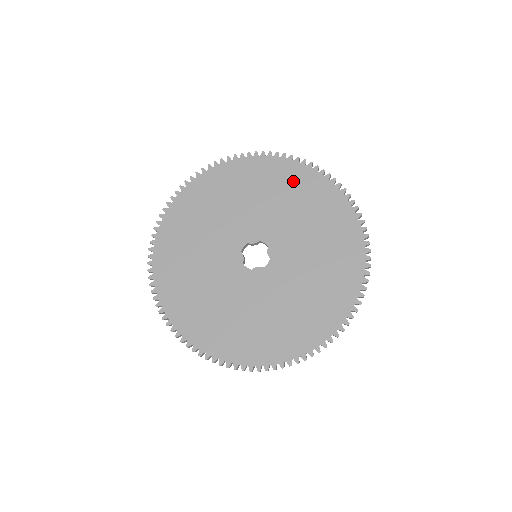
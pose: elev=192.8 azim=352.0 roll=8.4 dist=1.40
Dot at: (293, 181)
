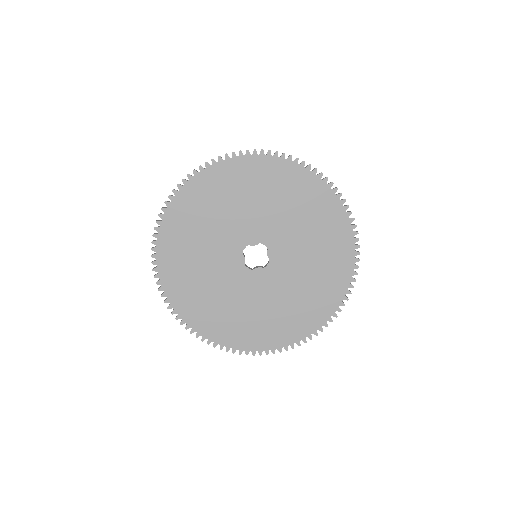
Dot at: (292, 184)
